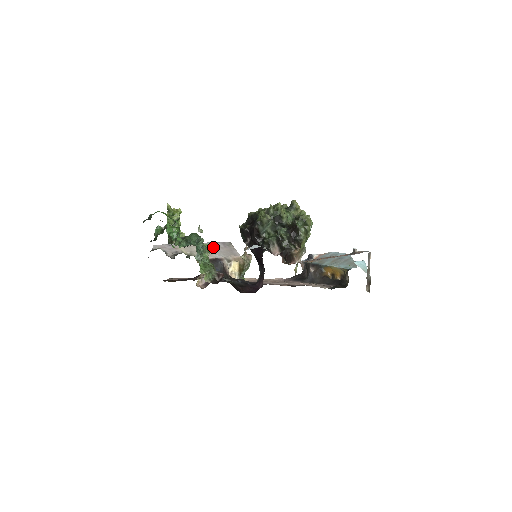
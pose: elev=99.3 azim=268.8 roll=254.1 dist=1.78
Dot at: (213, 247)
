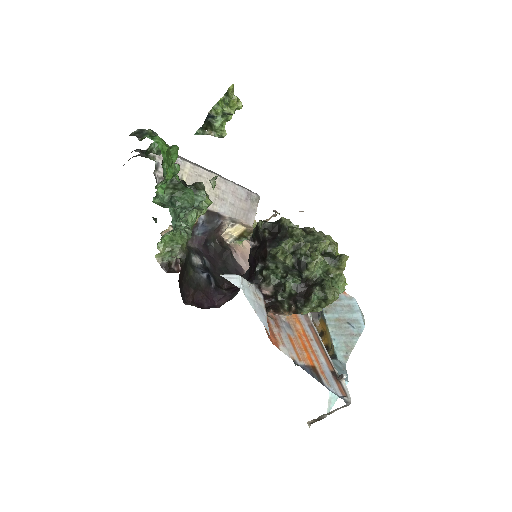
Dot at: (230, 193)
